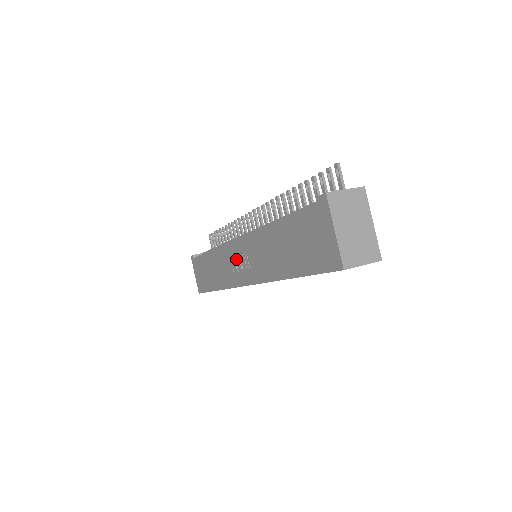
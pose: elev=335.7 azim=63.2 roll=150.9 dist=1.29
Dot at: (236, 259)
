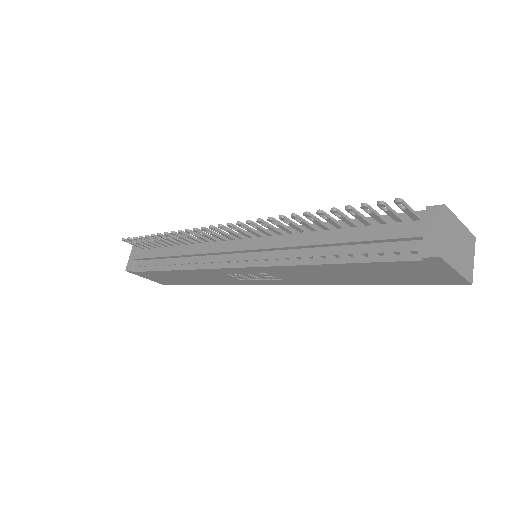
Dot at: (241, 275)
